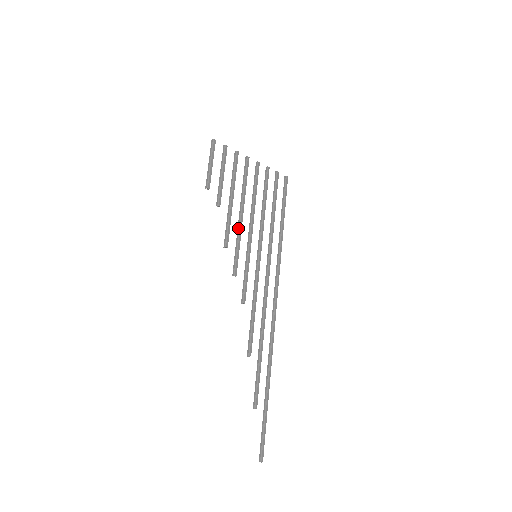
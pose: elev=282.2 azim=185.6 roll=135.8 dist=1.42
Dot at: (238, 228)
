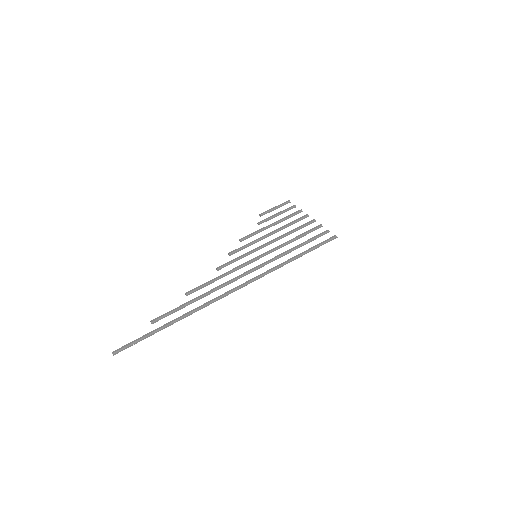
Dot at: (260, 238)
